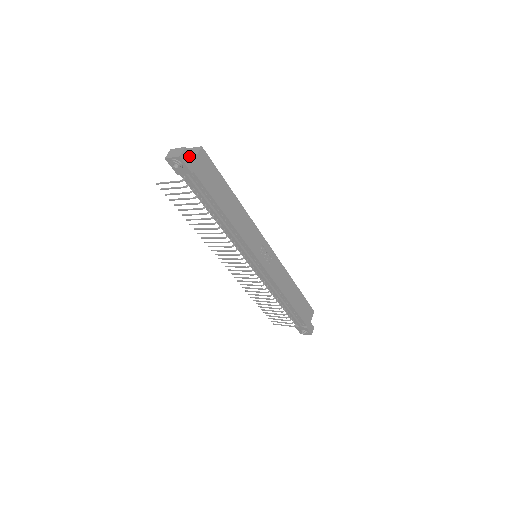
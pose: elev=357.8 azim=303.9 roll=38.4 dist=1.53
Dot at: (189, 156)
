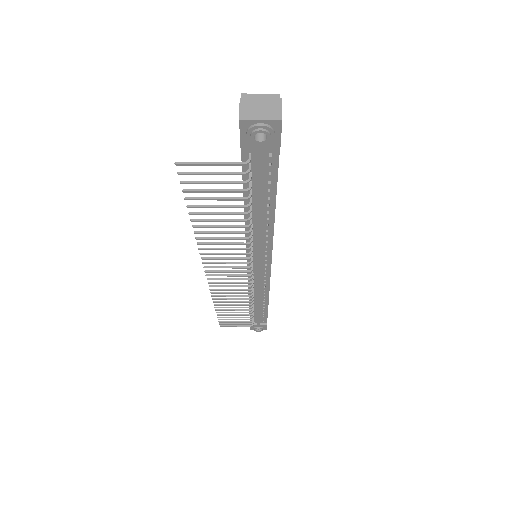
Dot at: occluded
